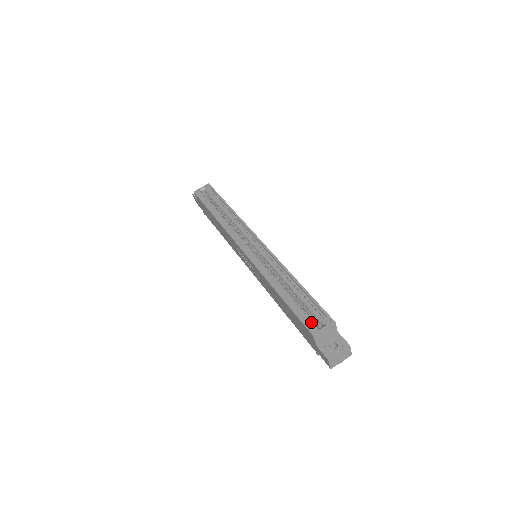
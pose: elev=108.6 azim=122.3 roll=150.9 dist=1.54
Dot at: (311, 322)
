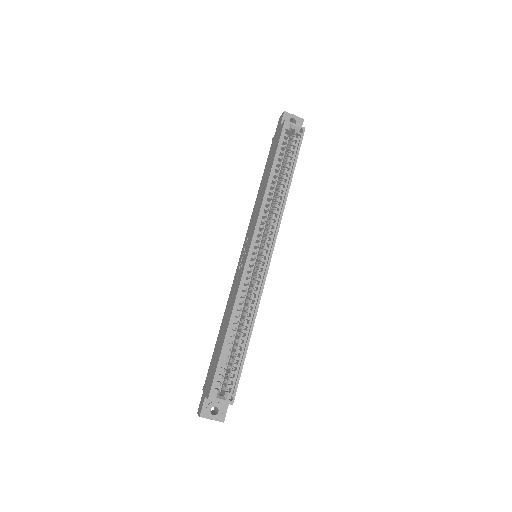
Dot at: (220, 383)
